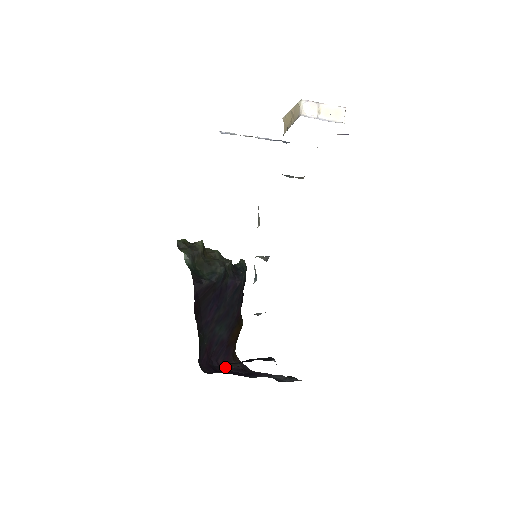
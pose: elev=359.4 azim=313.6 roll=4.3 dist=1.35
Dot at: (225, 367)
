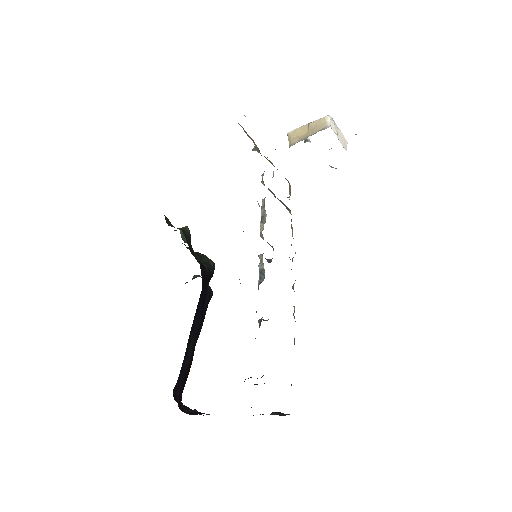
Dot at: (179, 408)
